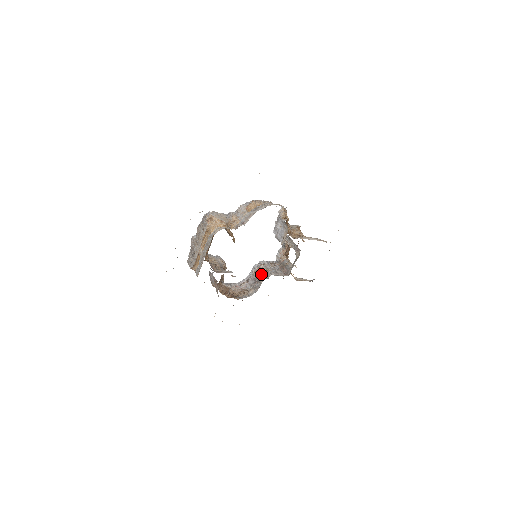
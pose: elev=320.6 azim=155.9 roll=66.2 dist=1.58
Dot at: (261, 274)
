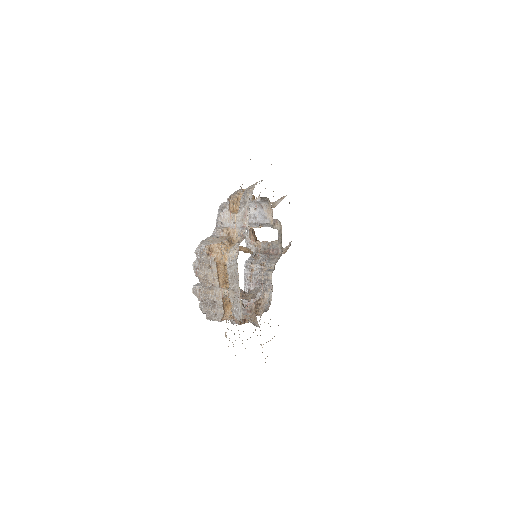
Dot at: (262, 272)
